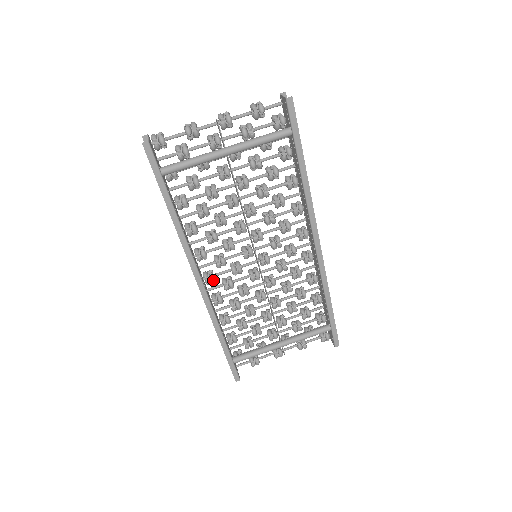
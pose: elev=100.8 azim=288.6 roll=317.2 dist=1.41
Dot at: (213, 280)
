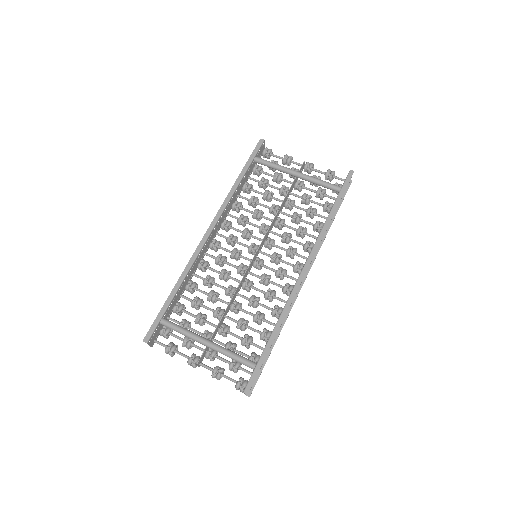
Dot at: (216, 244)
